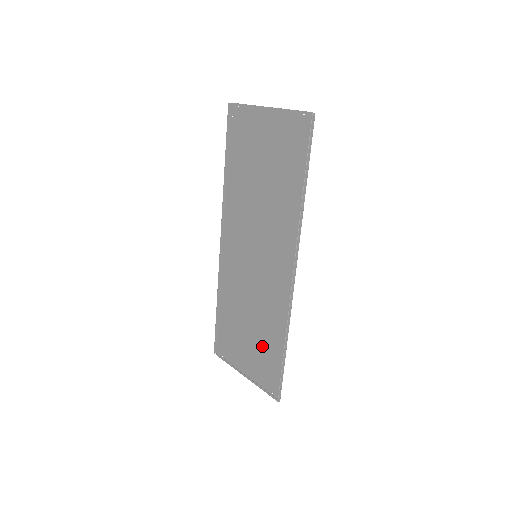
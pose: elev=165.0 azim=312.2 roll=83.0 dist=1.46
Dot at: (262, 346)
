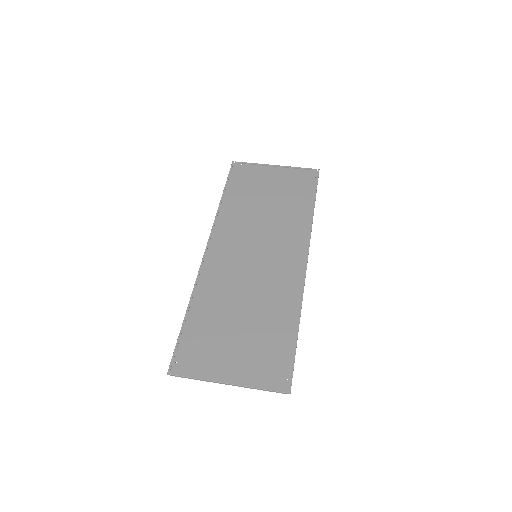
Dot at: (261, 338)
